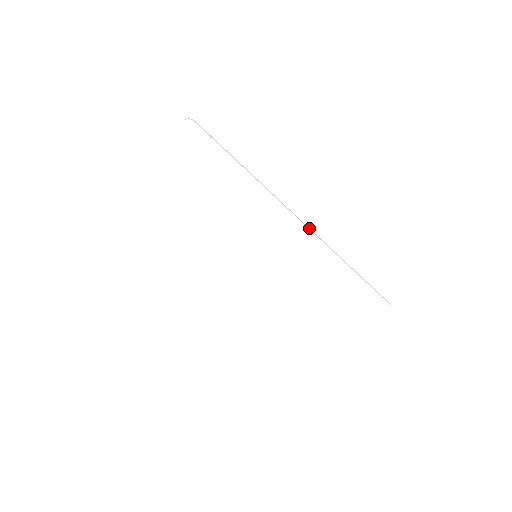
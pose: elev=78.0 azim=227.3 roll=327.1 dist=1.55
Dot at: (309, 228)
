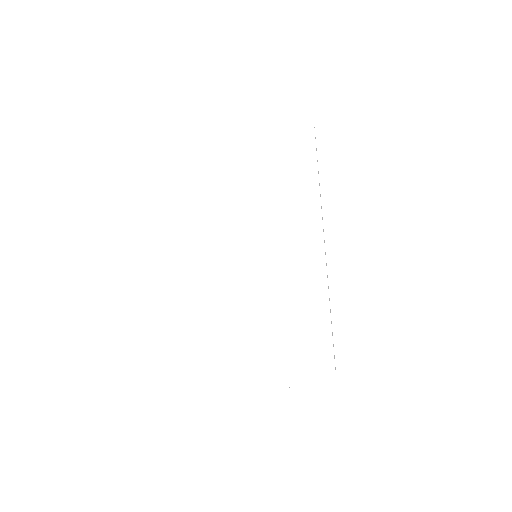
Dot at: occluded
